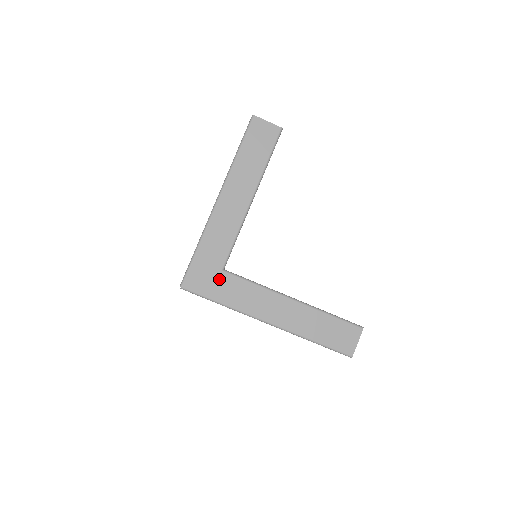
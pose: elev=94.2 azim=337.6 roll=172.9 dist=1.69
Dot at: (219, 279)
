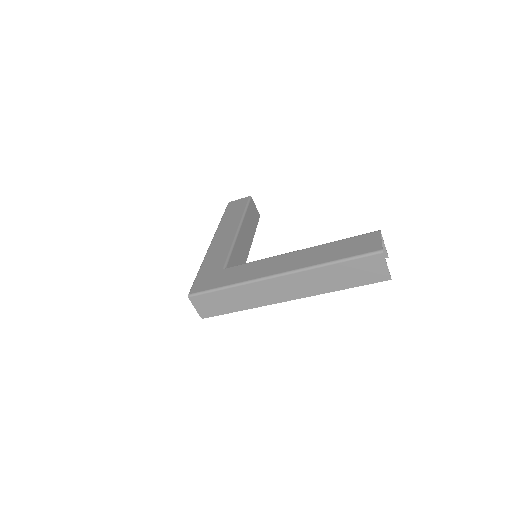
Dot at: (222, 274)
